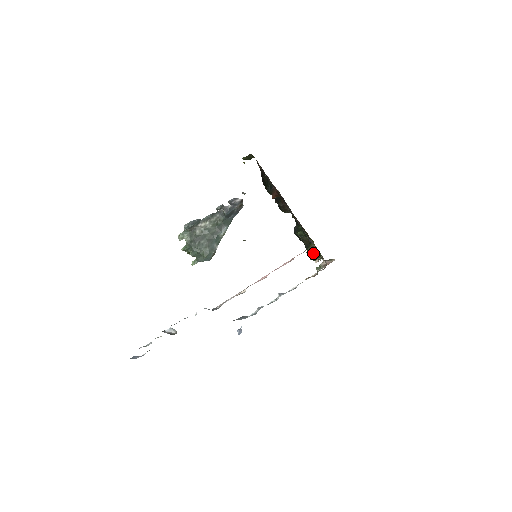
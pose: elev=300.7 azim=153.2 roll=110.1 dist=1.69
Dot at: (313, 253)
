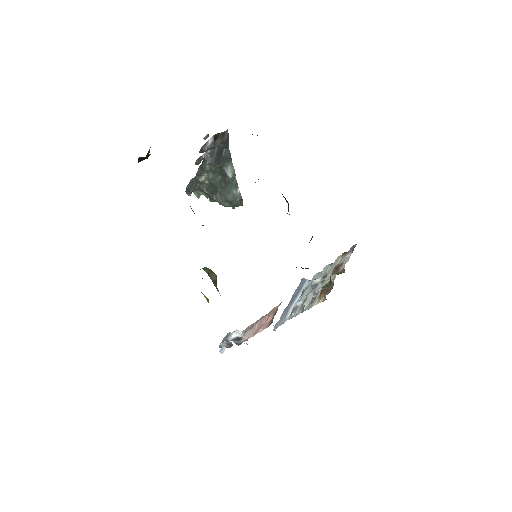
Dot at: occluded
